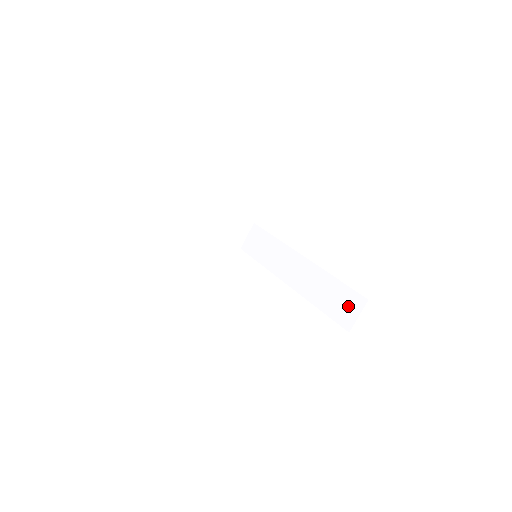
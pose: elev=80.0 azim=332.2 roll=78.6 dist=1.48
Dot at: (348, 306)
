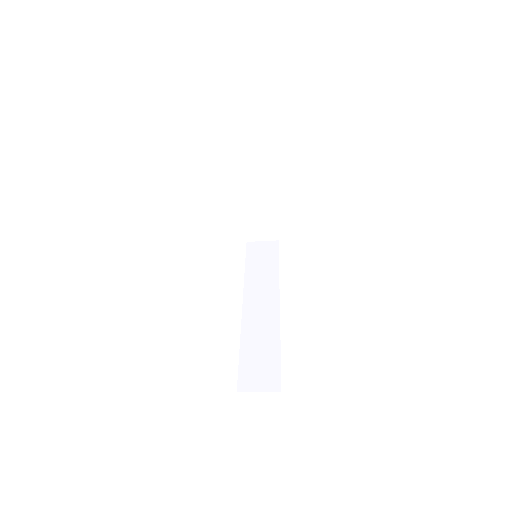
Dot at: (262, 375)
